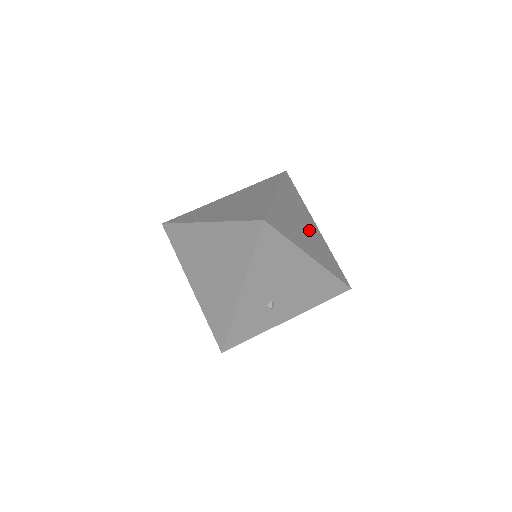
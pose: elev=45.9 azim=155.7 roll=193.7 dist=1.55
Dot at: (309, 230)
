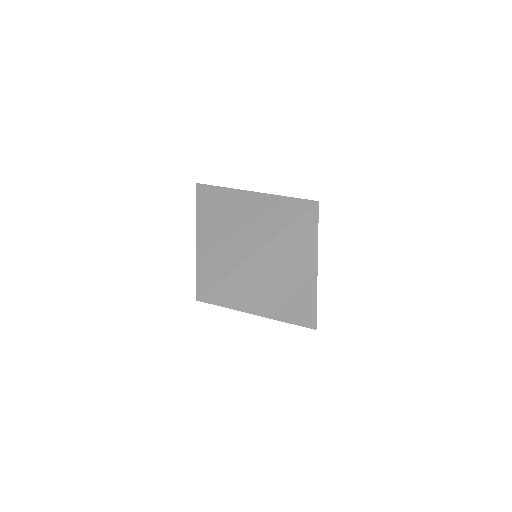
Dot at: (290, 281)
